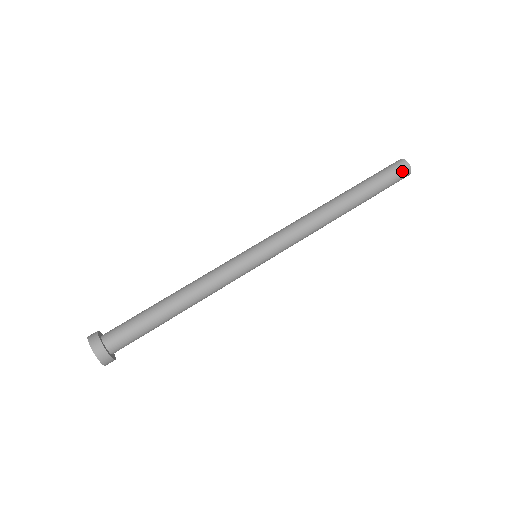
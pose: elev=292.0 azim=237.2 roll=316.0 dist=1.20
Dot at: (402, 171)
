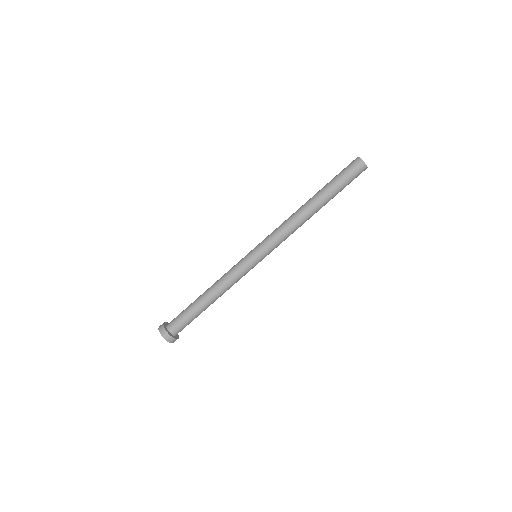
Dot at: (359, 170)
